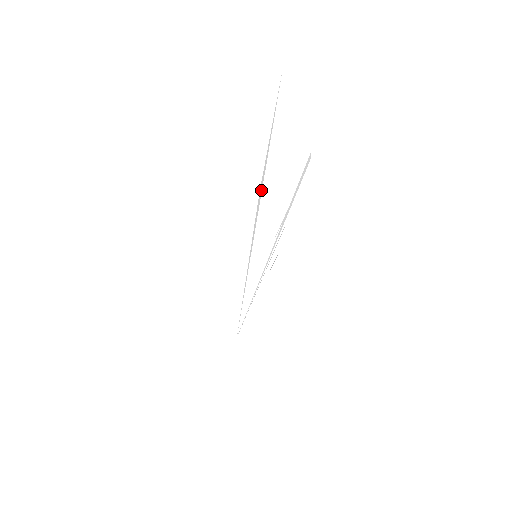
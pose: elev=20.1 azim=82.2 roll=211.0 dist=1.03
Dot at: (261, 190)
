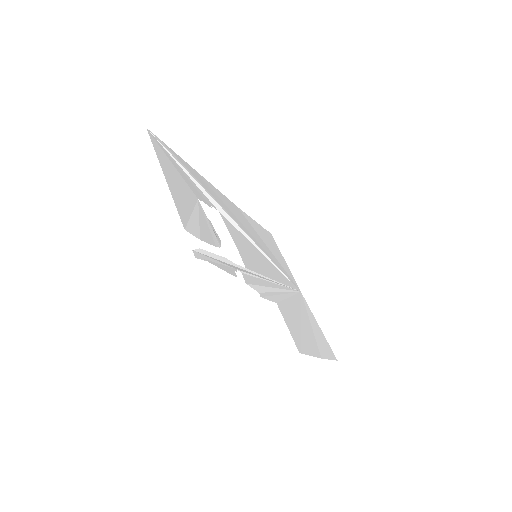
Dot at: (220, 208)
